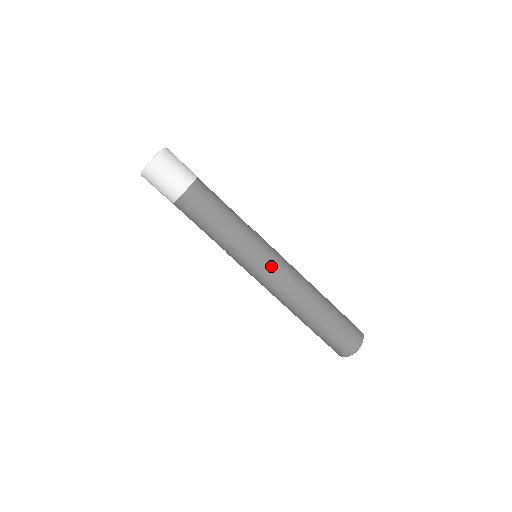
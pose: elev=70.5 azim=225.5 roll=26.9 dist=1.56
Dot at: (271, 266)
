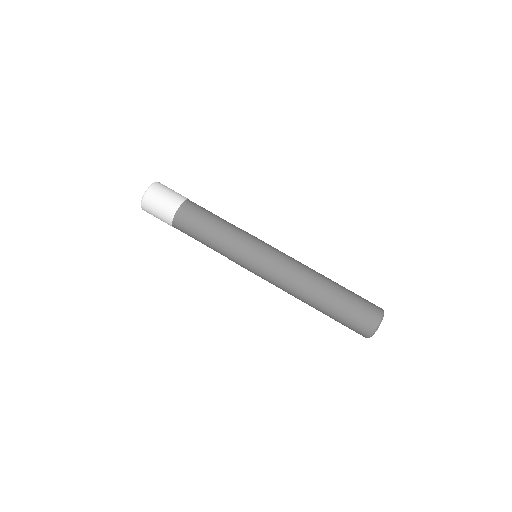
Dot at: (266, 263)
